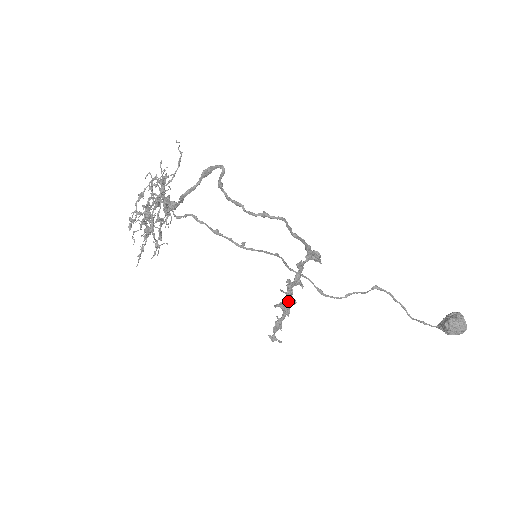
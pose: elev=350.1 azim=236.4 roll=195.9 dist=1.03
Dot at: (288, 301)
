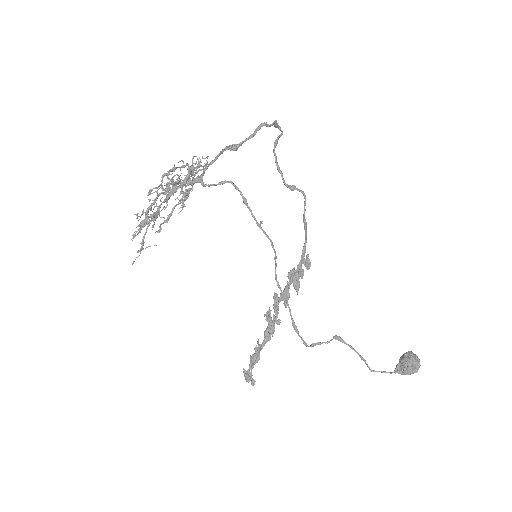
Dot at: (274, 318)
